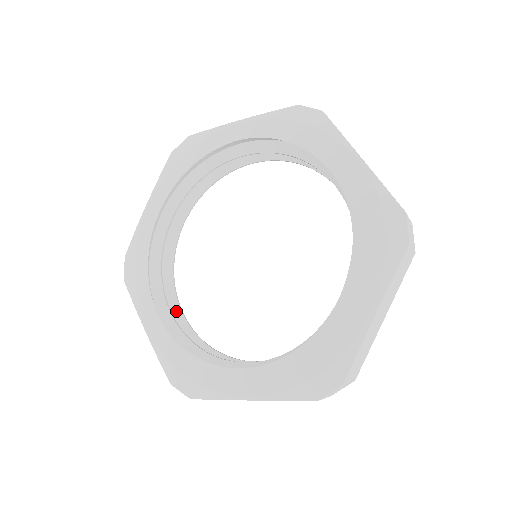
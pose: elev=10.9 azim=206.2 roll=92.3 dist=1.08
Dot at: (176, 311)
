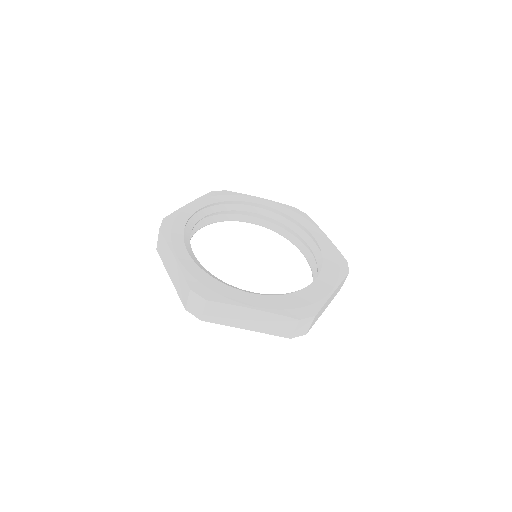
Dot at: occluded
